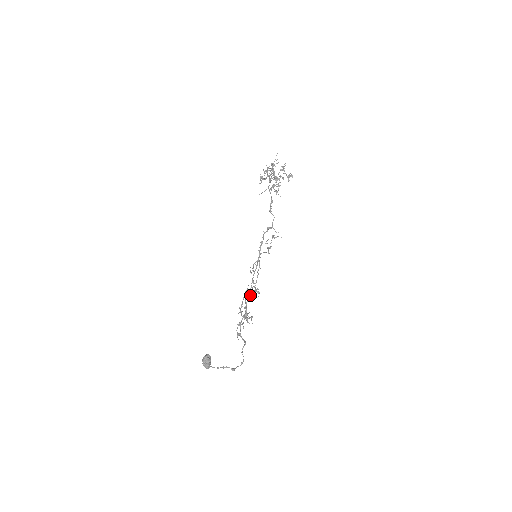
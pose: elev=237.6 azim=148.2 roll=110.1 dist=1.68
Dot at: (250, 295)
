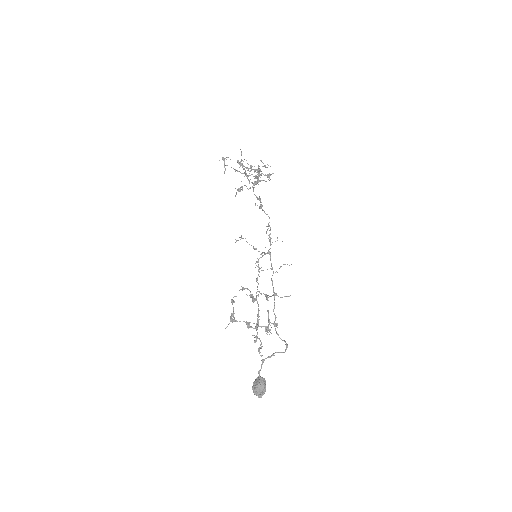
Dot at: (257, 301)
